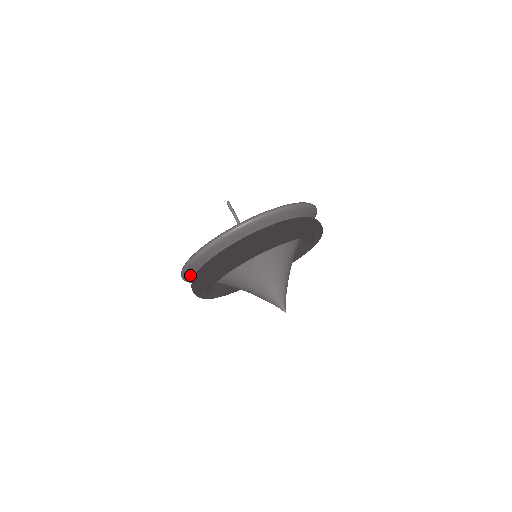
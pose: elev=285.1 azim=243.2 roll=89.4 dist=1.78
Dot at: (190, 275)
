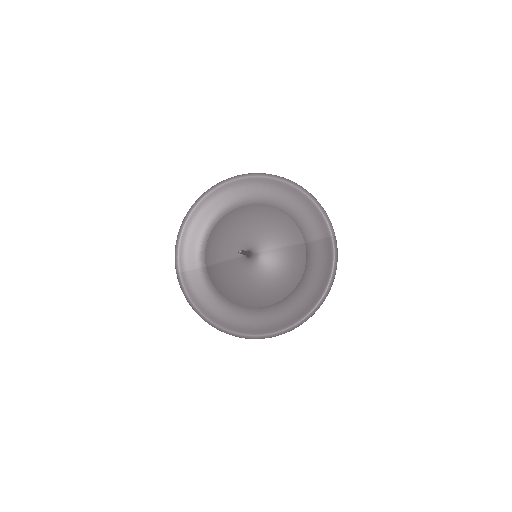
Dot at: occluded
